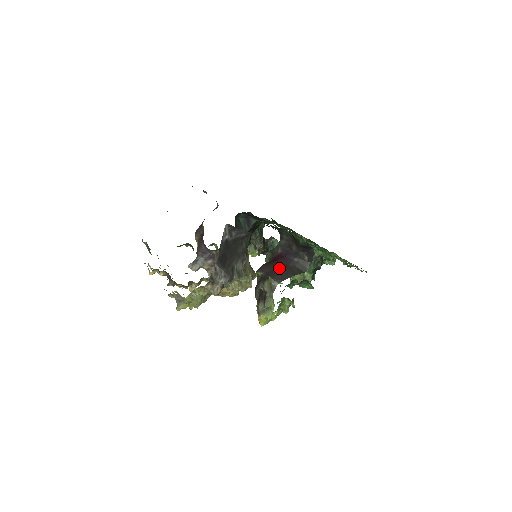
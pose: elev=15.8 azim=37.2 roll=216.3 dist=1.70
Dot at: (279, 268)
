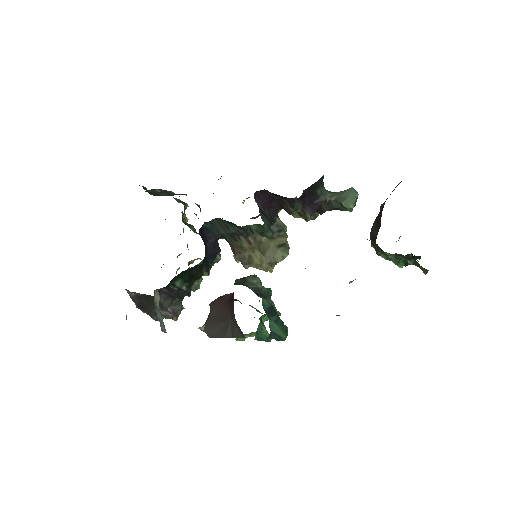
Dot at: (221, 317)
